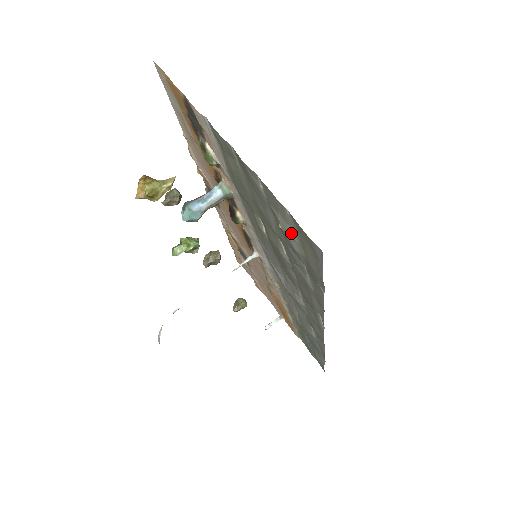
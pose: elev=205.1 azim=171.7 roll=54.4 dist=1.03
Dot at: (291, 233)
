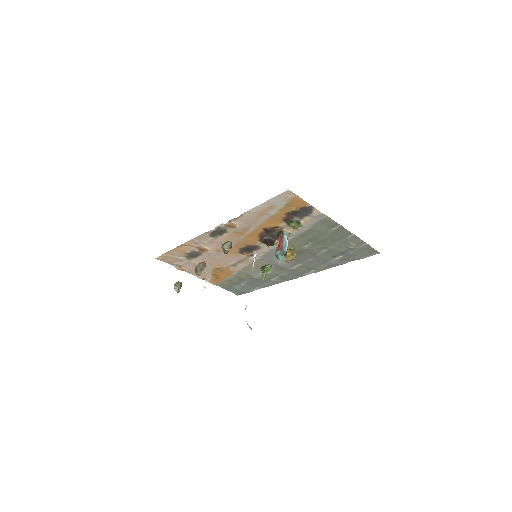
Dot at: (357, 249)
